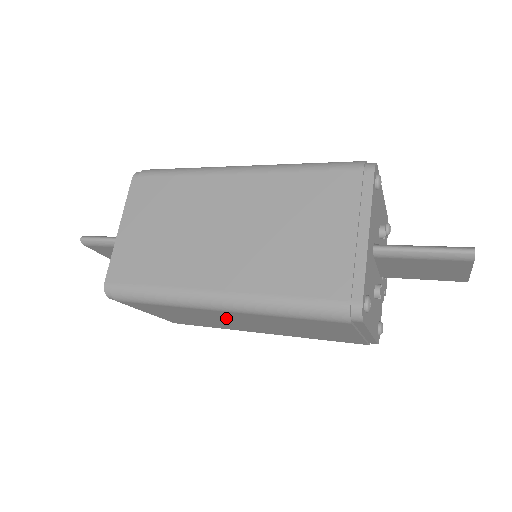
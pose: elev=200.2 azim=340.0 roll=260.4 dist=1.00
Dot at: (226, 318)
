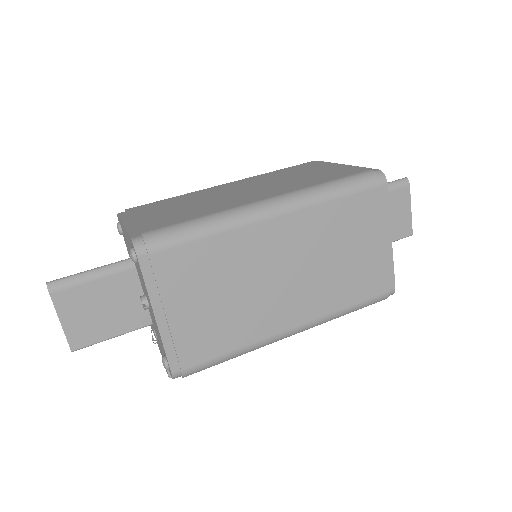
Dot at: (270, 259)
